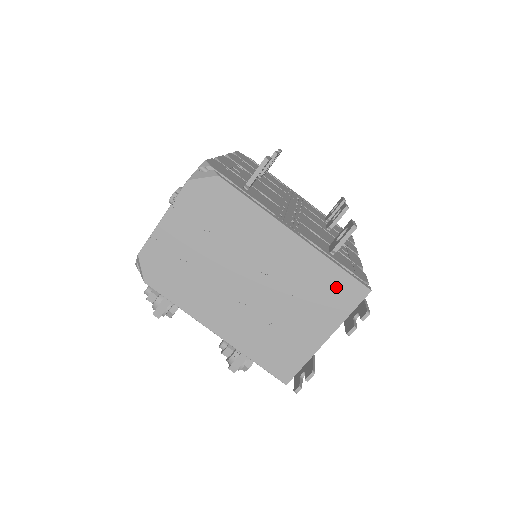
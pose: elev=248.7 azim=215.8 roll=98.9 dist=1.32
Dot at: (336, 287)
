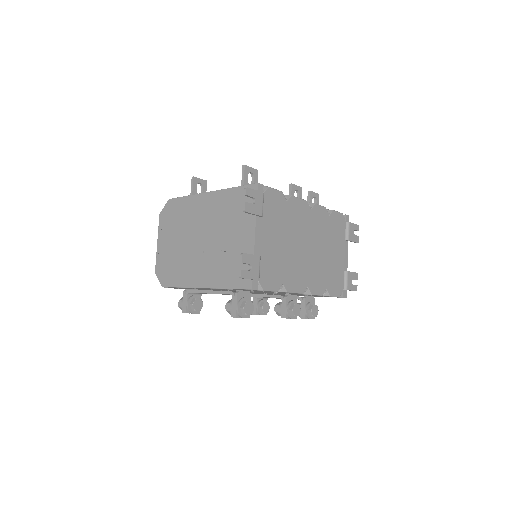
Dot at: (241, 199)
